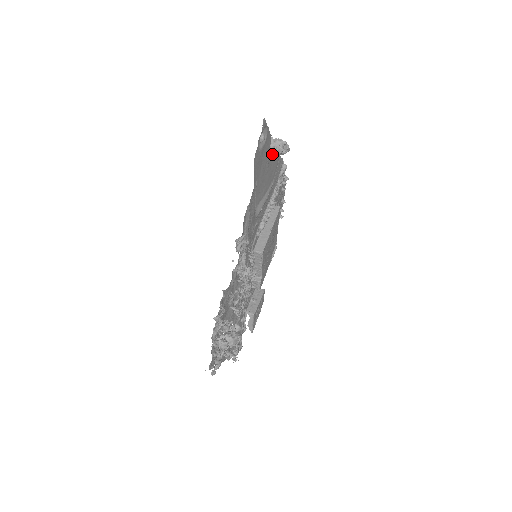
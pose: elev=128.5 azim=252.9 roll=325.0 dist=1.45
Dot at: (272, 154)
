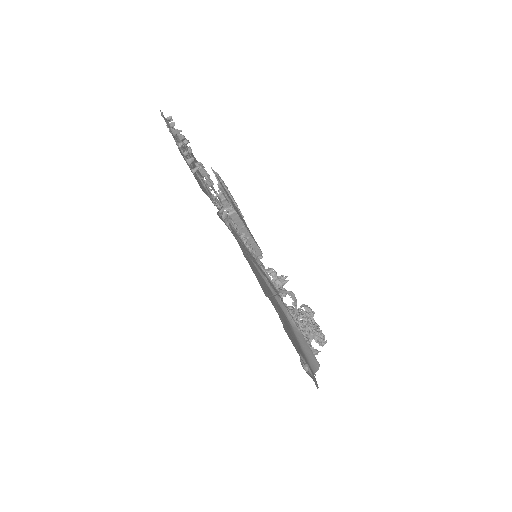
Dot at: occluded
